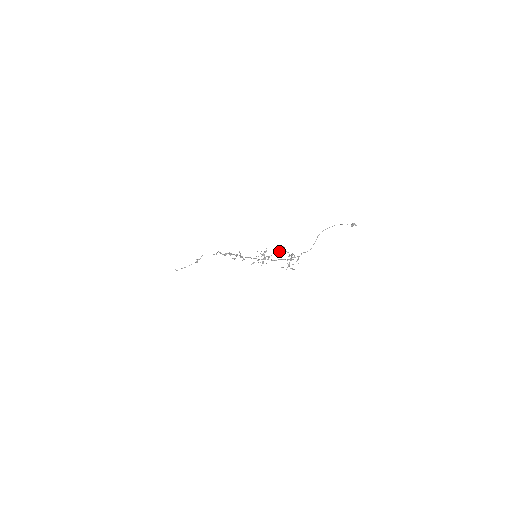
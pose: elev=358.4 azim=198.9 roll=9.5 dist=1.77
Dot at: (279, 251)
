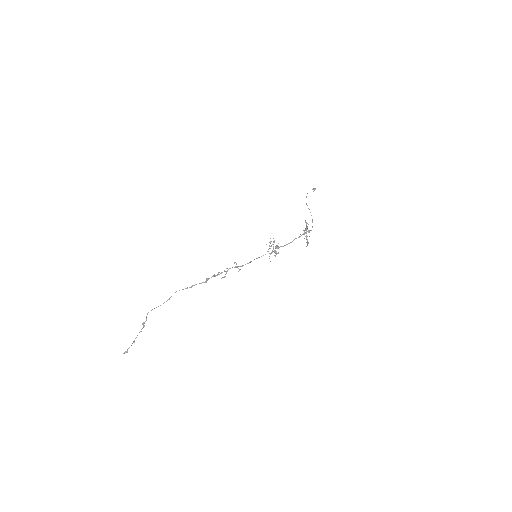
Dot at: occluded
